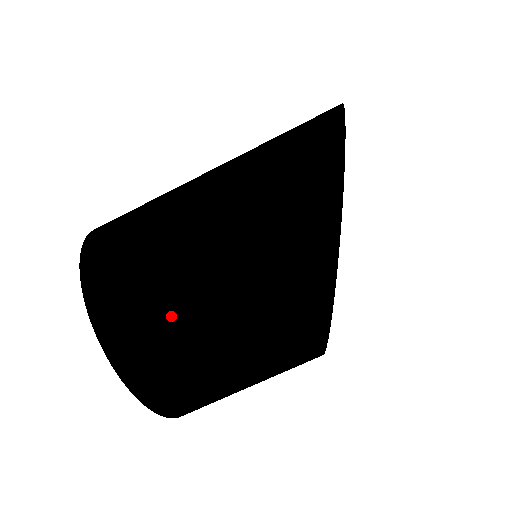
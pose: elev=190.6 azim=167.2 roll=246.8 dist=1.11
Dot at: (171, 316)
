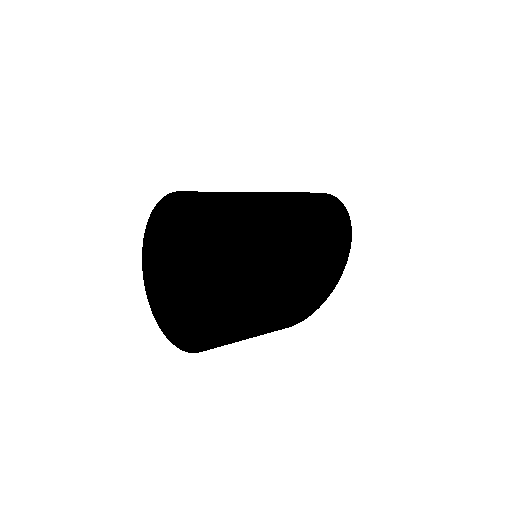
Dot at: (270, 299)
